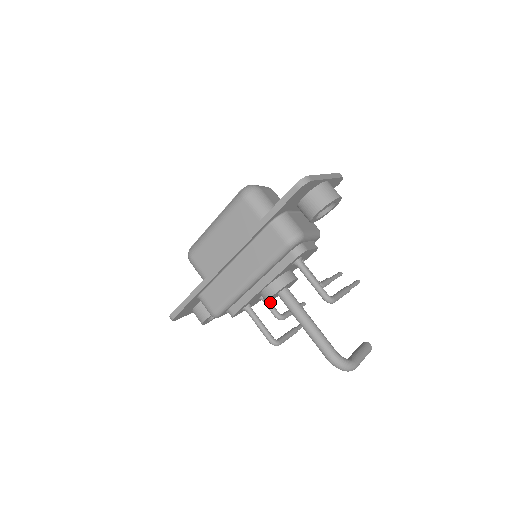
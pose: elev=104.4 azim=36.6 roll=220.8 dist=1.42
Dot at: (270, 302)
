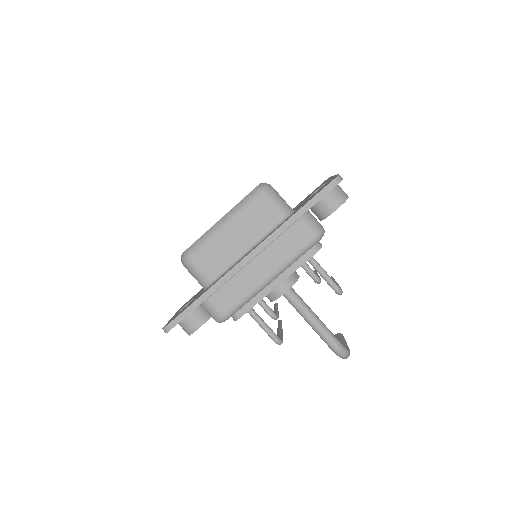
Dot at: (265, 302)
